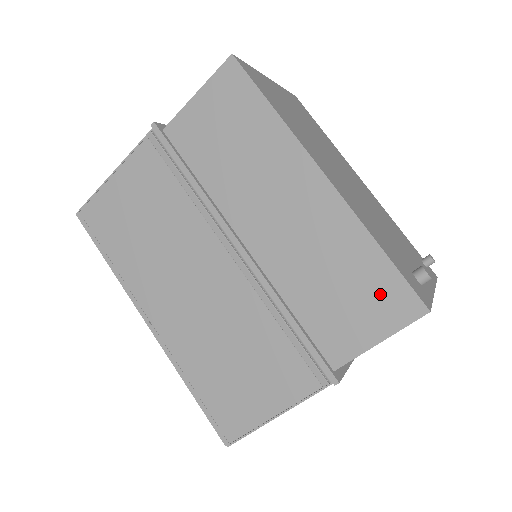
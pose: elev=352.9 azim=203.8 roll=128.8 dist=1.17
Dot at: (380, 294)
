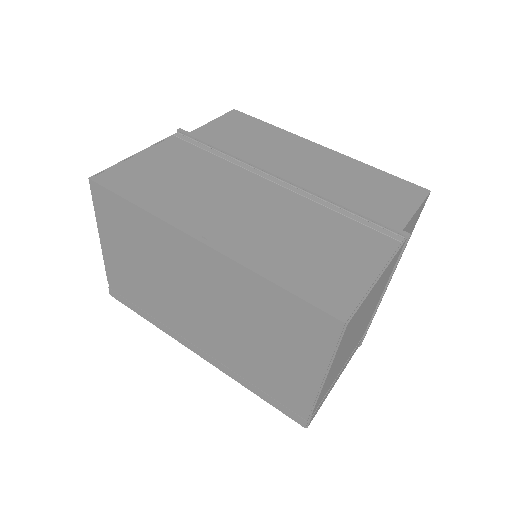
Dot at: (396, 188)
